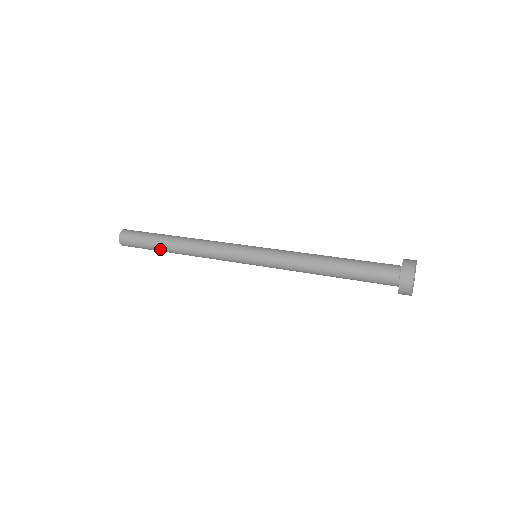
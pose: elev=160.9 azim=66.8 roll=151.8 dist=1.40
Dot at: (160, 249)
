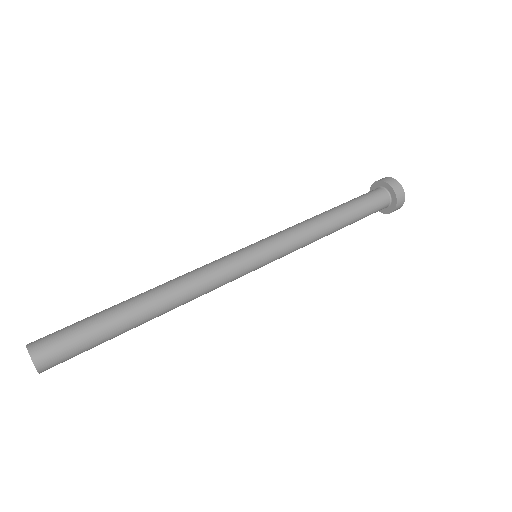
Dot at: occluded
